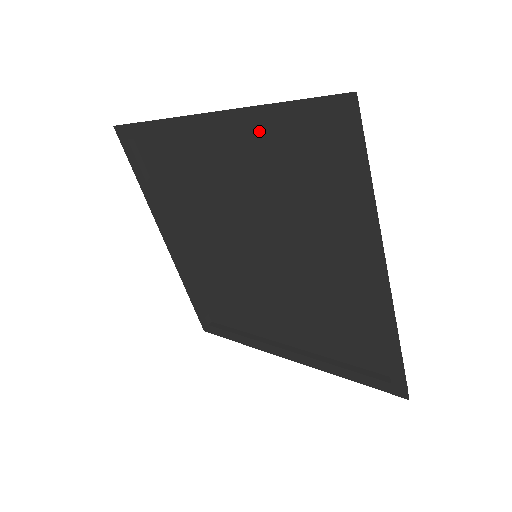
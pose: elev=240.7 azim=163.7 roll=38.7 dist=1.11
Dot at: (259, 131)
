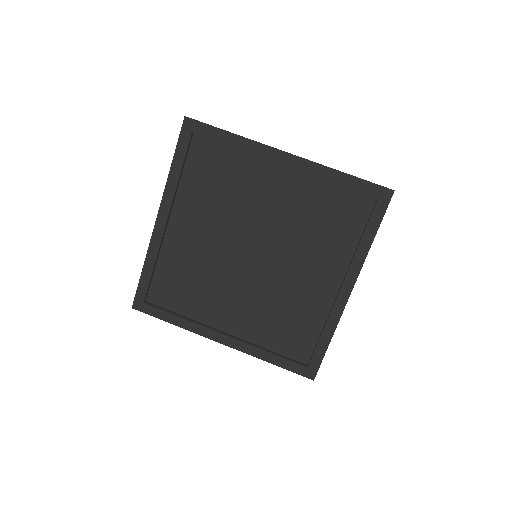
Dot at: (182, 190)
